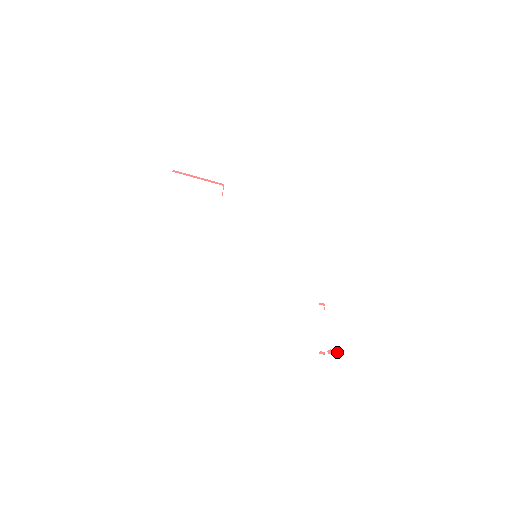
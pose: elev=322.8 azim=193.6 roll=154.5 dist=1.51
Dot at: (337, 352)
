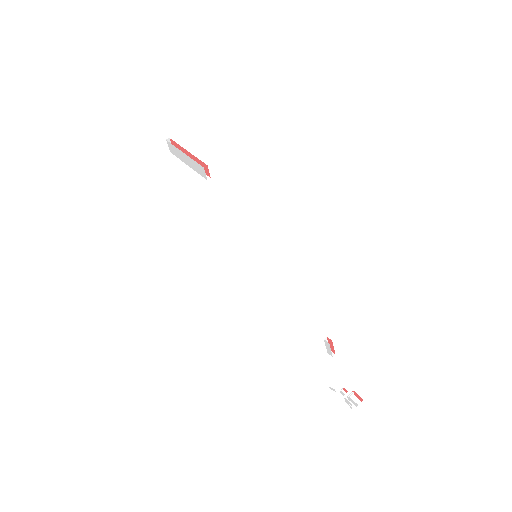
Dot at: (362, 399)
